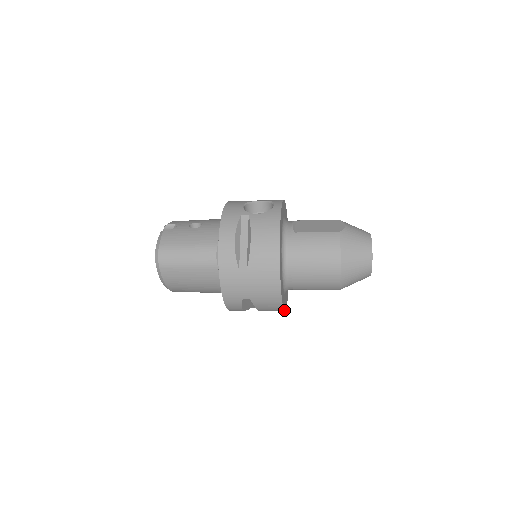
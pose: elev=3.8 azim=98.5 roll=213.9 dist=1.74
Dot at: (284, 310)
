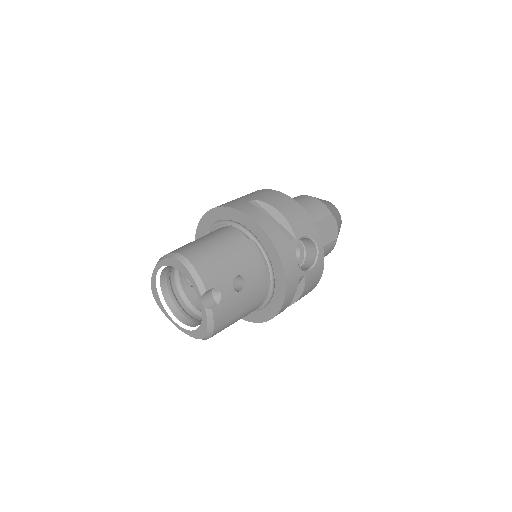
Dot at: occluded
